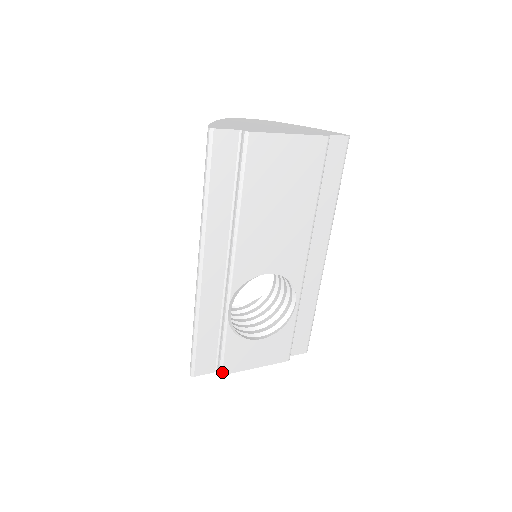
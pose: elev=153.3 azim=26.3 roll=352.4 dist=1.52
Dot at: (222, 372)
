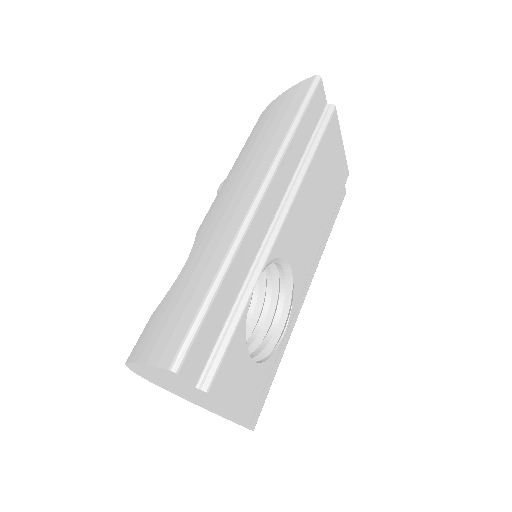
Dot at: (210, 386)
